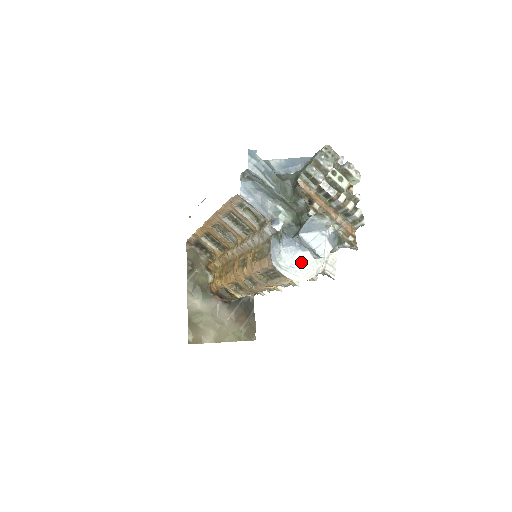
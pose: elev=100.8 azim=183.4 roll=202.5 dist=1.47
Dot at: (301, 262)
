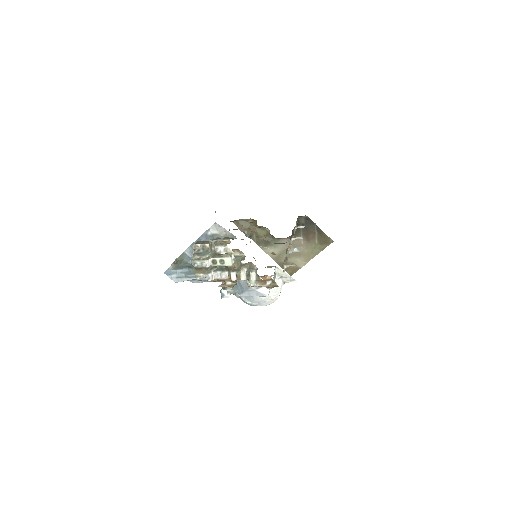
Dot at: (261, 298)
